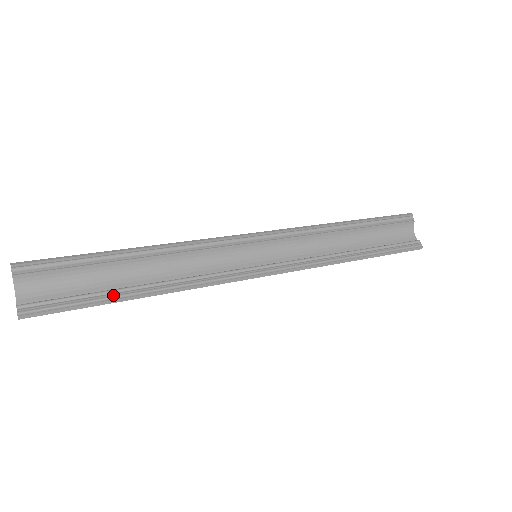
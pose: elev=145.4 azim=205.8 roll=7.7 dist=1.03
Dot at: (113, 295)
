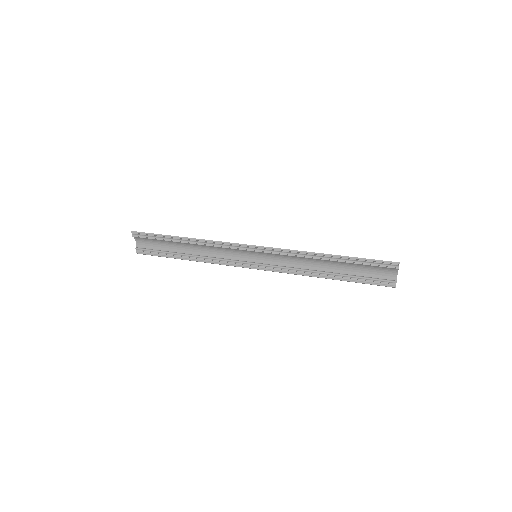
Dot at: (174, 255)
